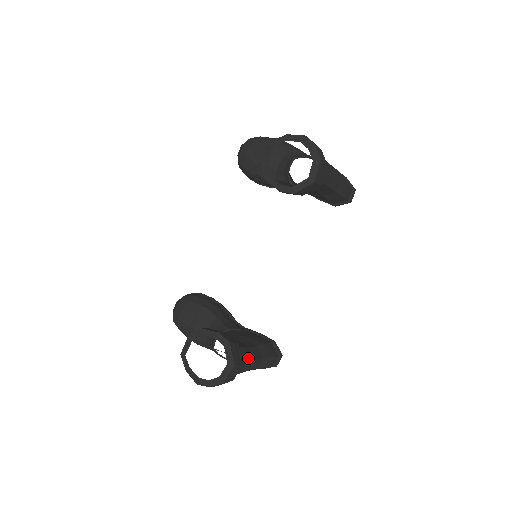
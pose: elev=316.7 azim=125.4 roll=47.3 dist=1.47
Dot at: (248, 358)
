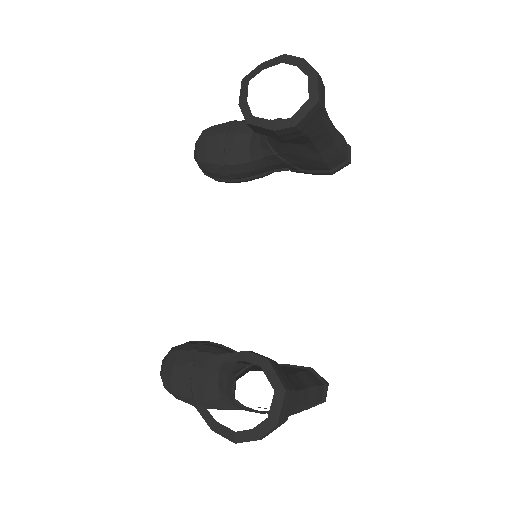
Dot at: occluded
